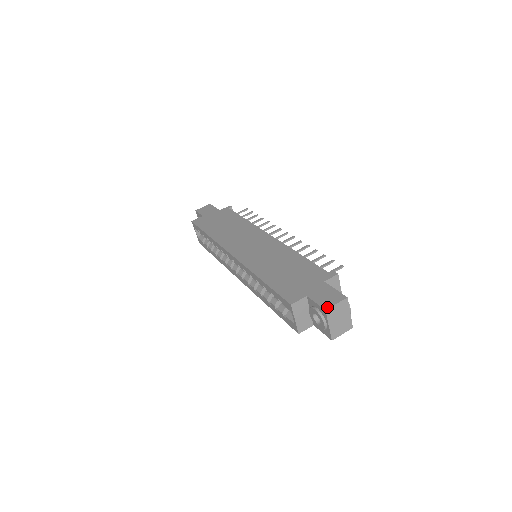
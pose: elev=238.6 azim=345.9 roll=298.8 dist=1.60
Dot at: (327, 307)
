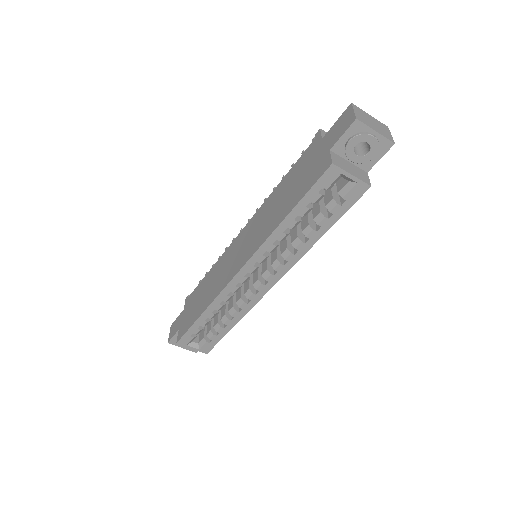
Dot at: (353, 118)
